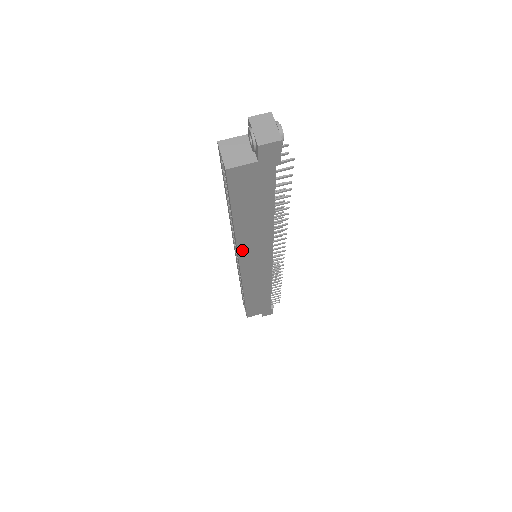
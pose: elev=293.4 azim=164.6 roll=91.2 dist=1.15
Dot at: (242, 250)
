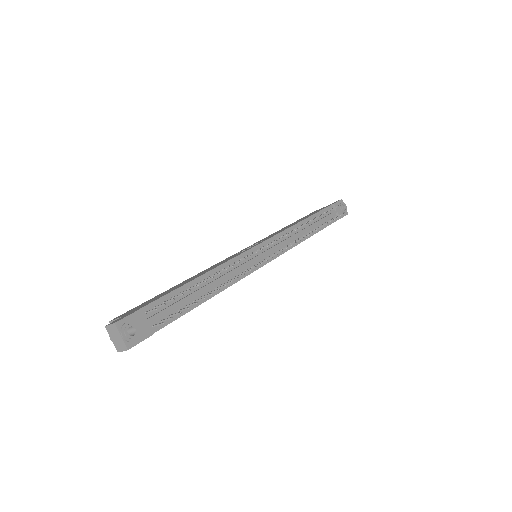
Dot at: occluded
